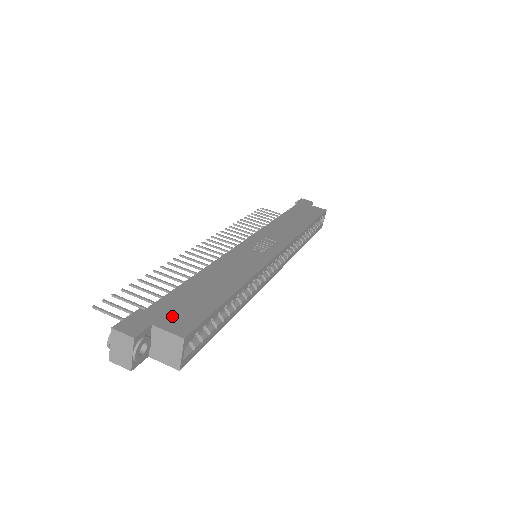
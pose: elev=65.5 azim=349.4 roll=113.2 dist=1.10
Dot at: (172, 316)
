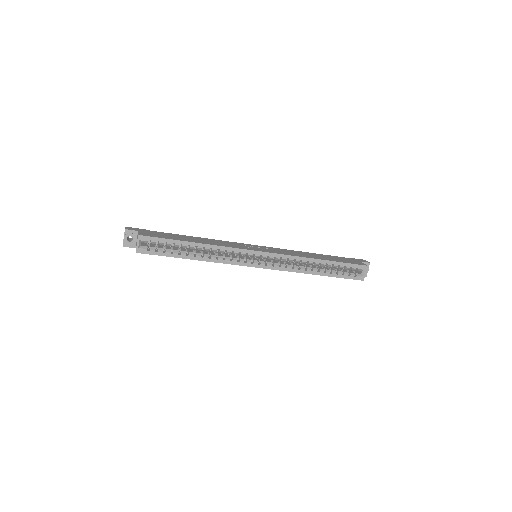
Dot at: (150, 233)
